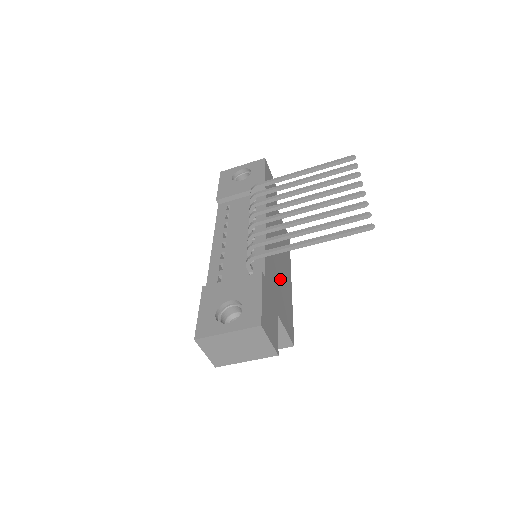
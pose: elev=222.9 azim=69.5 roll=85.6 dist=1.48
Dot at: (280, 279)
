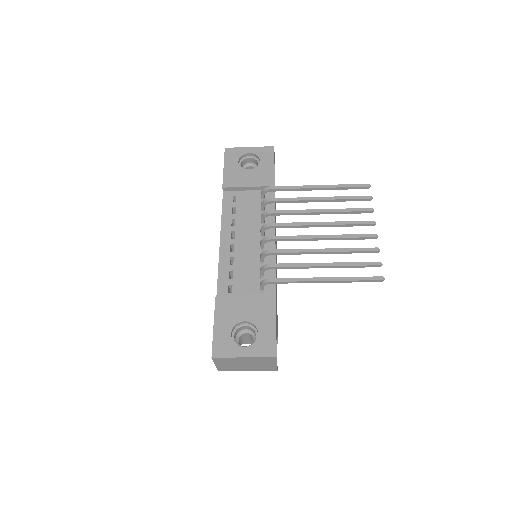
Dot at: occluded
